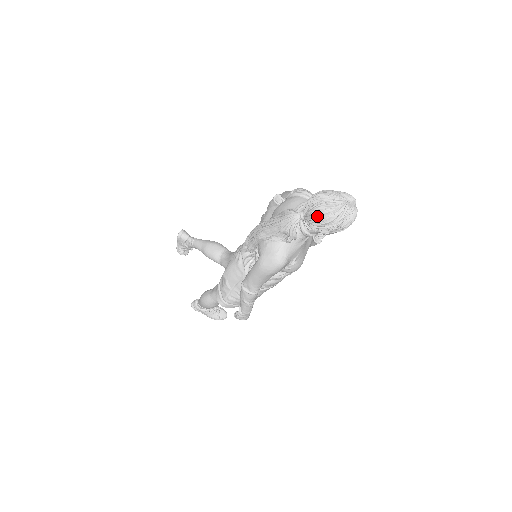
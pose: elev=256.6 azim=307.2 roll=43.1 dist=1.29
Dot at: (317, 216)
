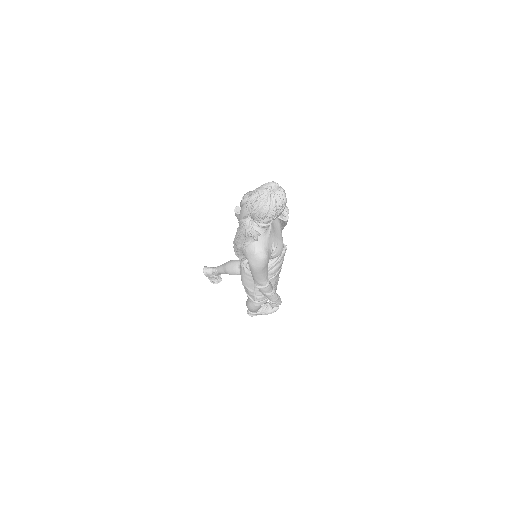
Dot at: (257, 214)
